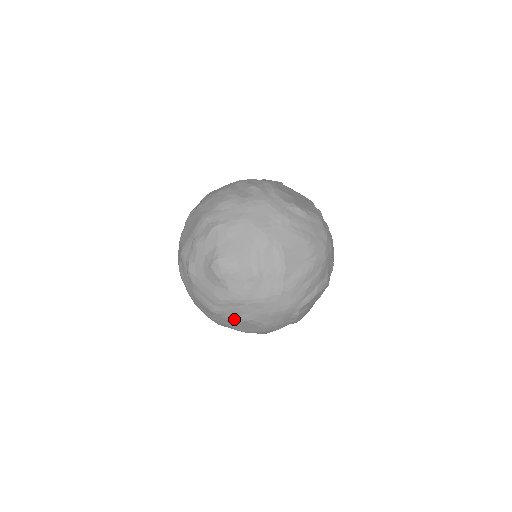
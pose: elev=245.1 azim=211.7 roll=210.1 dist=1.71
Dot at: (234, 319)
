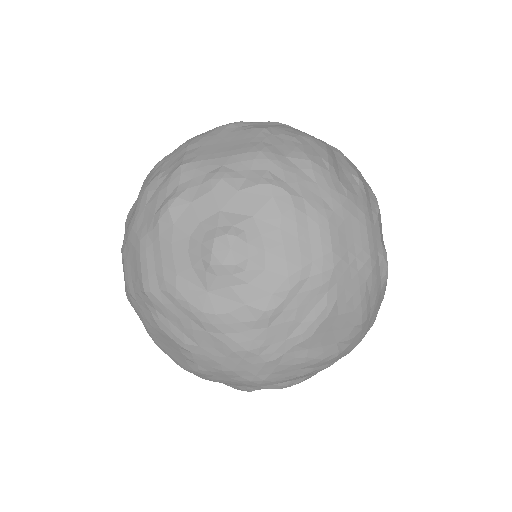
Dot at: (166, 328)
